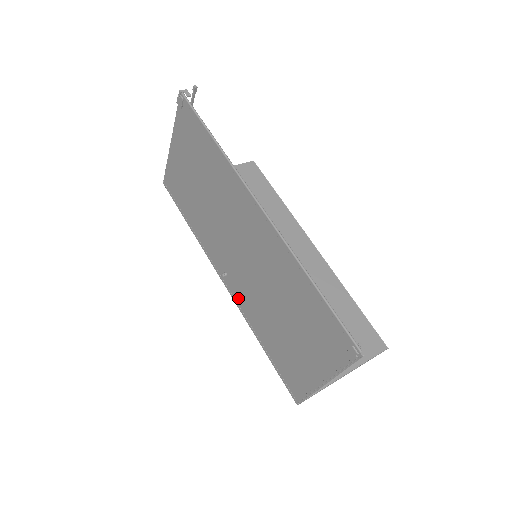
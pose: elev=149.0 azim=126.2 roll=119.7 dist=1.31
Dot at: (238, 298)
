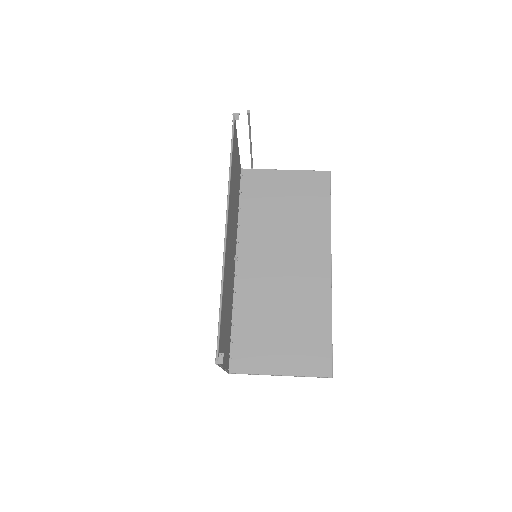
Dot at: occluded
